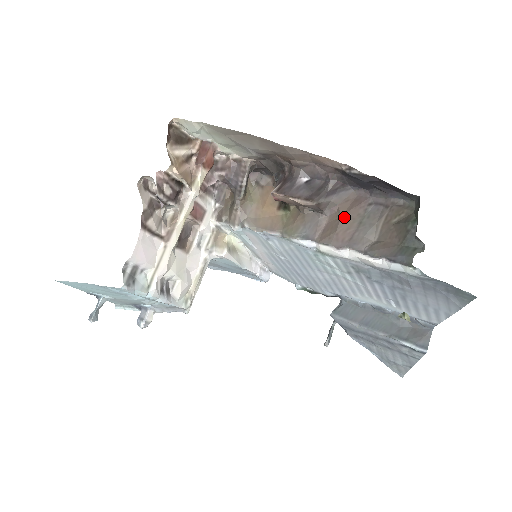
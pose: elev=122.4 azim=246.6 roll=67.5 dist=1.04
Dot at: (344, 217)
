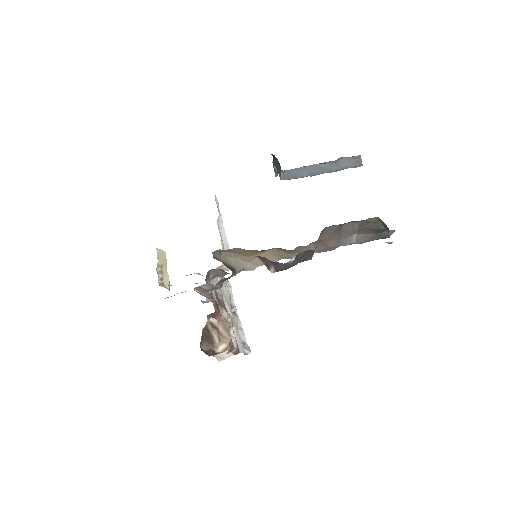
Dot at: (327, 240)
